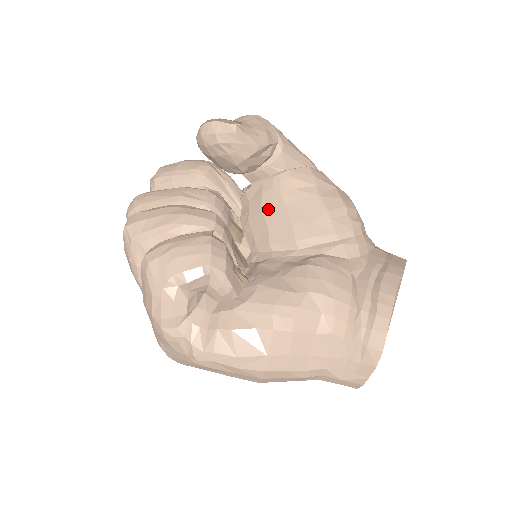
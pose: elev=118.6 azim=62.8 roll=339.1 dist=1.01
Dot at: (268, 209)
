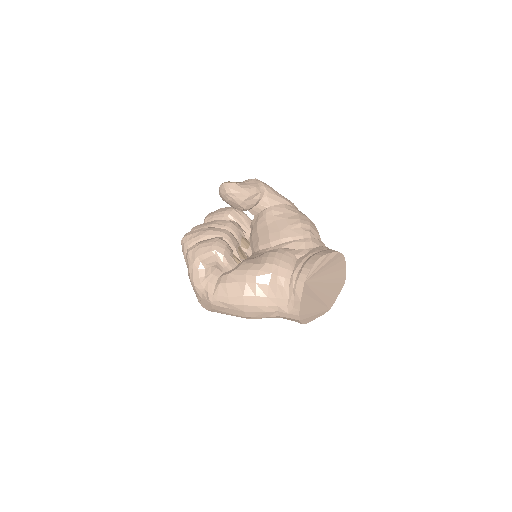
Dot at: (260, 228)
